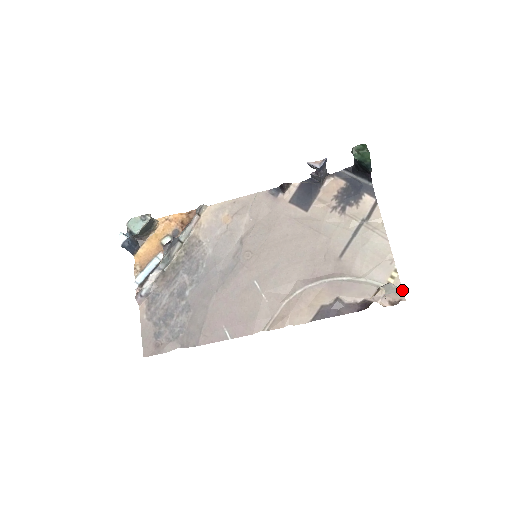
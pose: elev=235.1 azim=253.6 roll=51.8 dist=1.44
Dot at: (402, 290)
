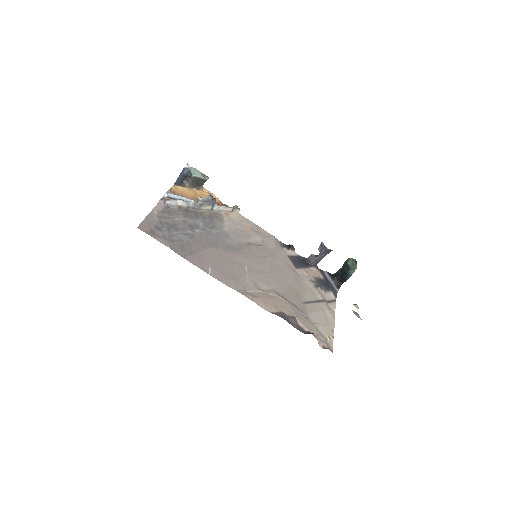
Dot at: occluded
